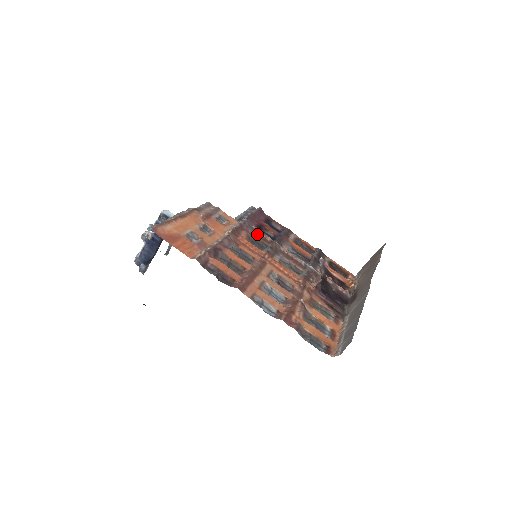
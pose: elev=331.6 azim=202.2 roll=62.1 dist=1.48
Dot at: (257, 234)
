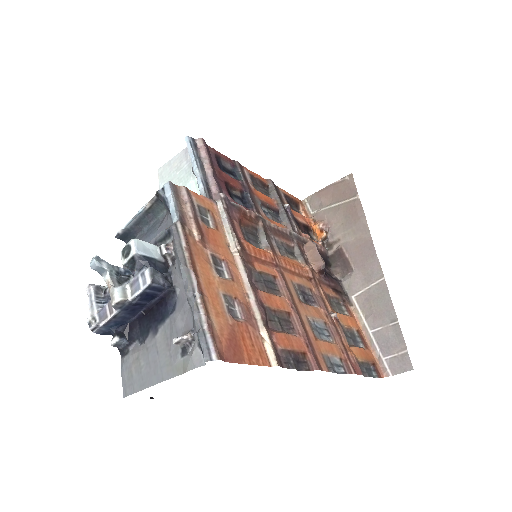
Dot at: (243, 215)
